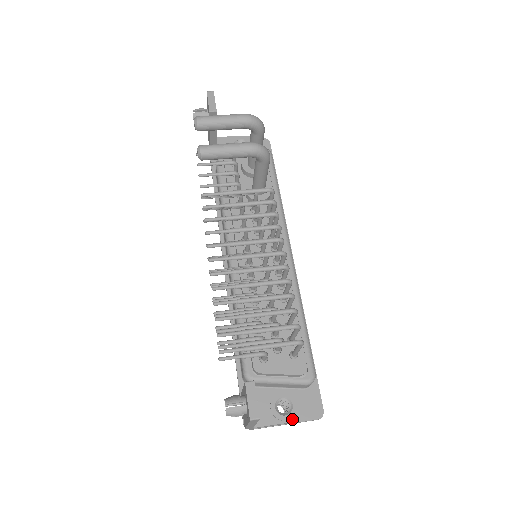
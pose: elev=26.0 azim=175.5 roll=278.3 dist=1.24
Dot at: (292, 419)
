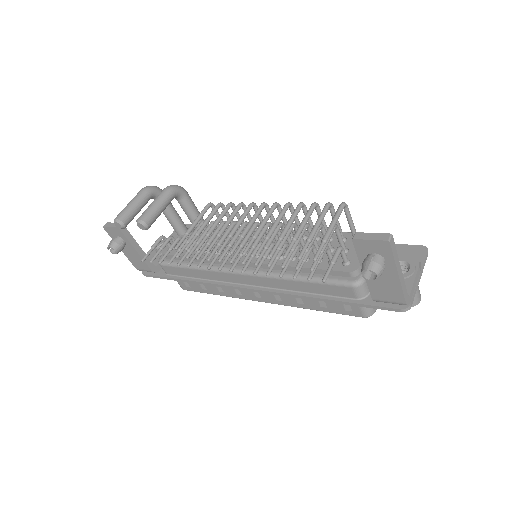
Dot at: (416, 265)
